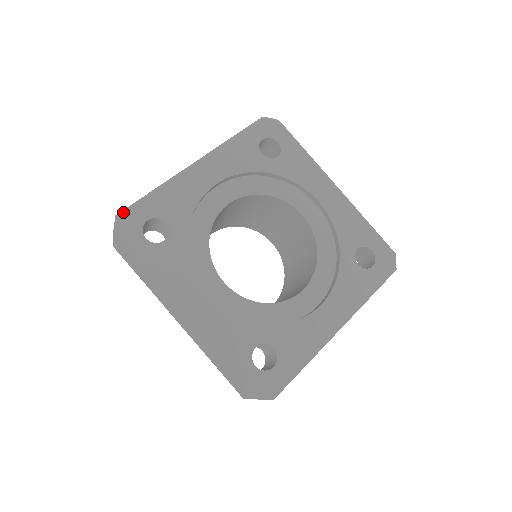
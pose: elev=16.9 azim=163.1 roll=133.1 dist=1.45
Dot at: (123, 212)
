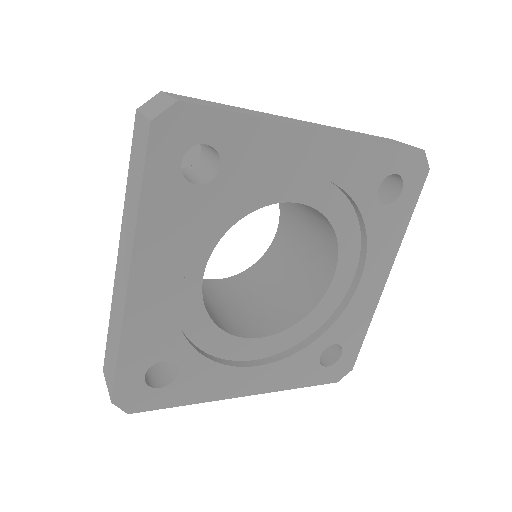
Dot at: (191, 105)
